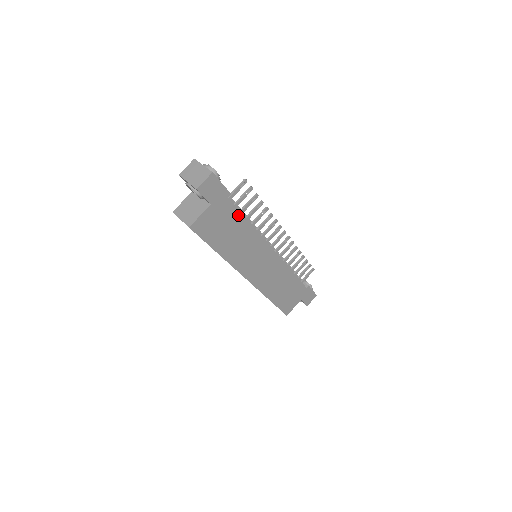
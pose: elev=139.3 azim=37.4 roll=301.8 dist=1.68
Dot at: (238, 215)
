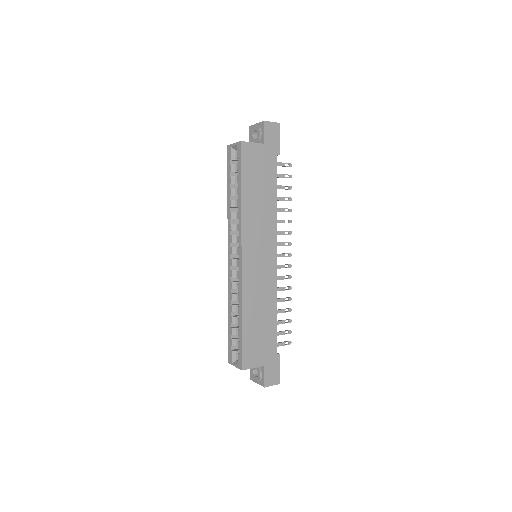
Dot at: (273, 179)
